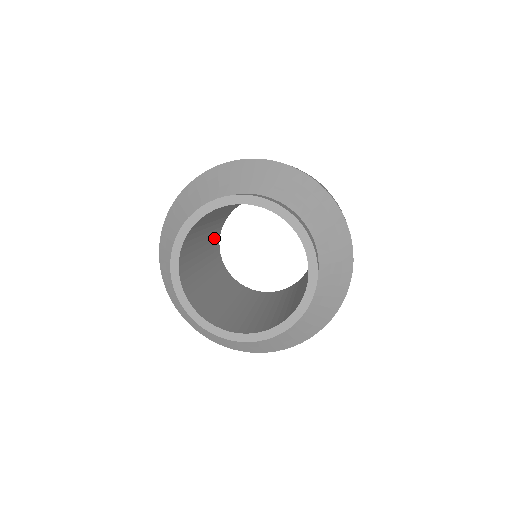
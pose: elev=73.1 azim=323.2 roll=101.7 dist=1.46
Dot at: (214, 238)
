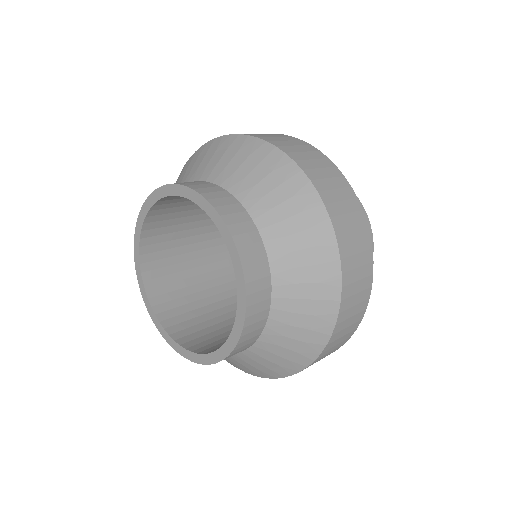
Dot at: occluded
